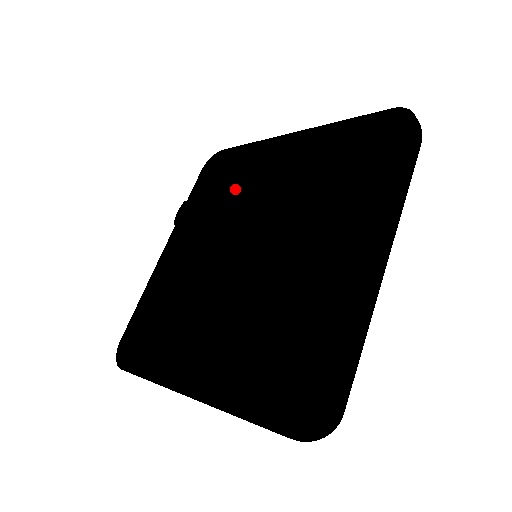
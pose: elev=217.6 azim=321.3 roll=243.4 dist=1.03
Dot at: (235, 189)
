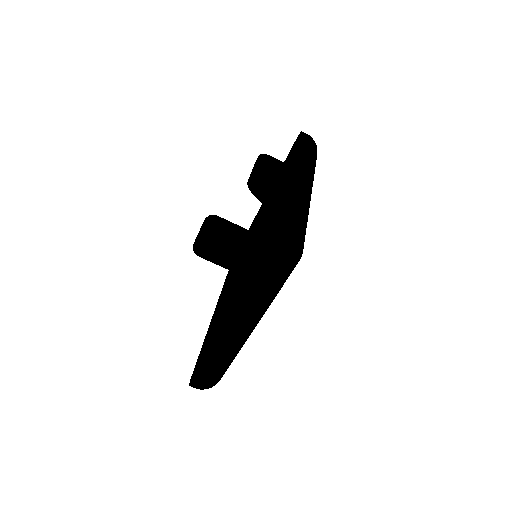
Dot at: occluded
